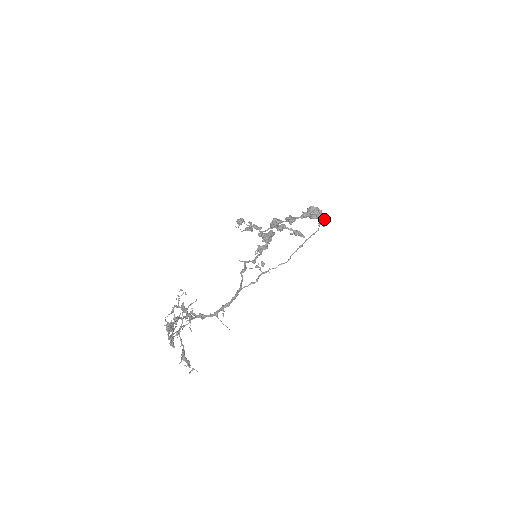
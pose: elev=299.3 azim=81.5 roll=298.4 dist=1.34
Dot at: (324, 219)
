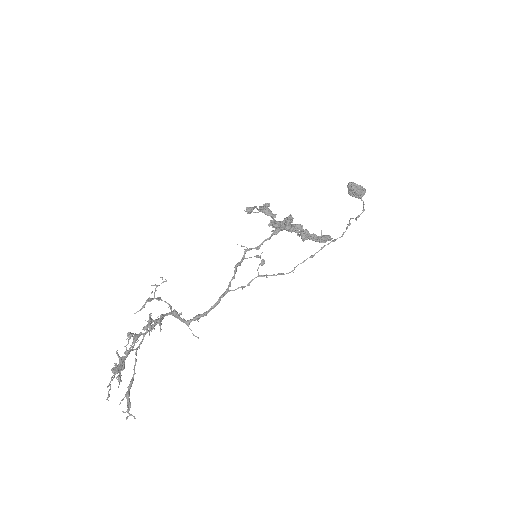
Dot at: (363, 203)
